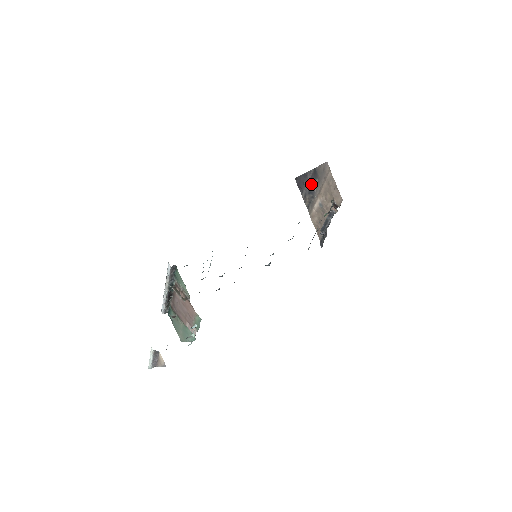
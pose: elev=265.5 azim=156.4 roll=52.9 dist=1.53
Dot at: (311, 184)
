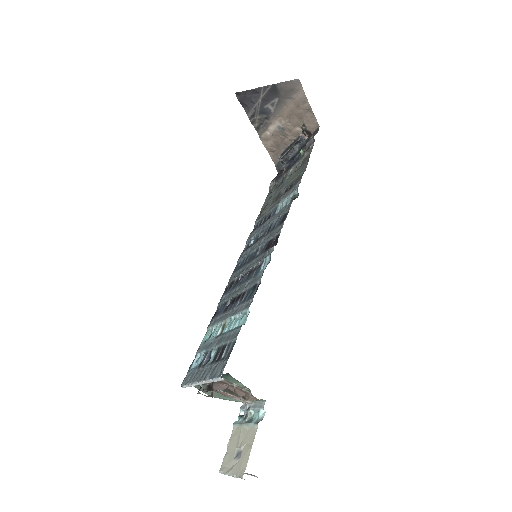
Dot at: (265, 103)
